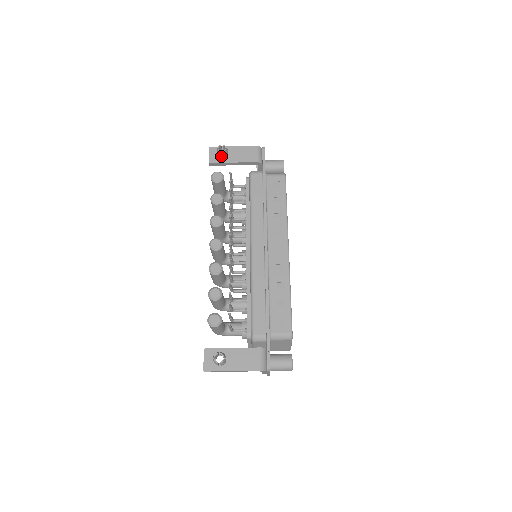
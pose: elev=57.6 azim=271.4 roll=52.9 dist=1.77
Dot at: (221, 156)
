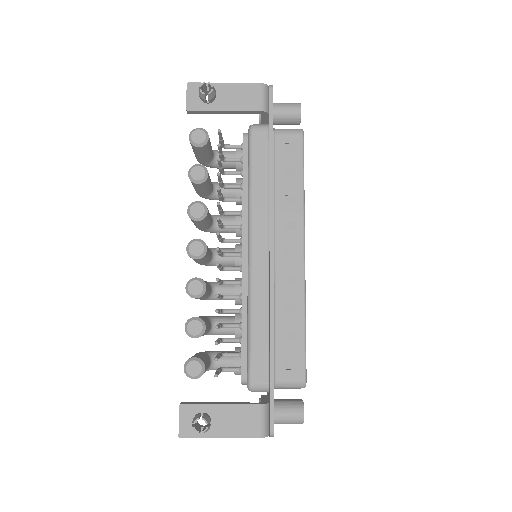
Dot at: (205, 100)
